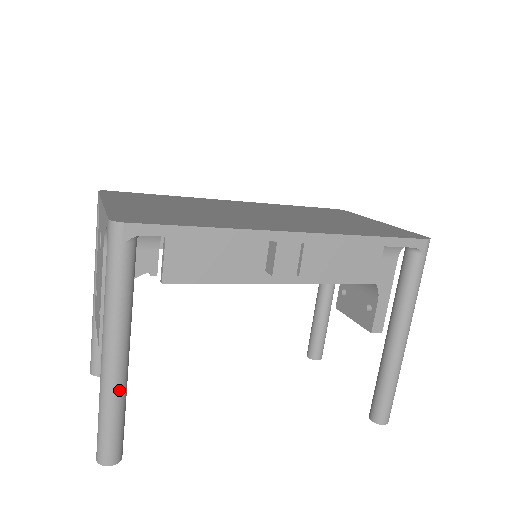
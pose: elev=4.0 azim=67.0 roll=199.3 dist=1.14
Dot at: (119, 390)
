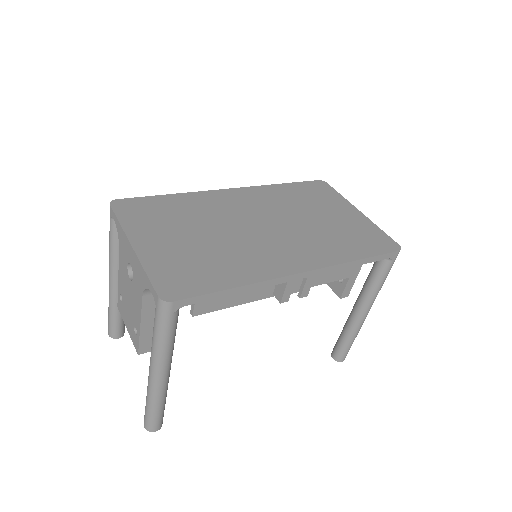
Dot at: (164, 393)
